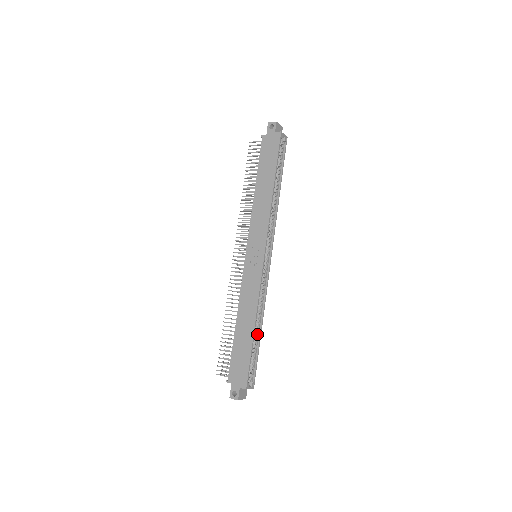
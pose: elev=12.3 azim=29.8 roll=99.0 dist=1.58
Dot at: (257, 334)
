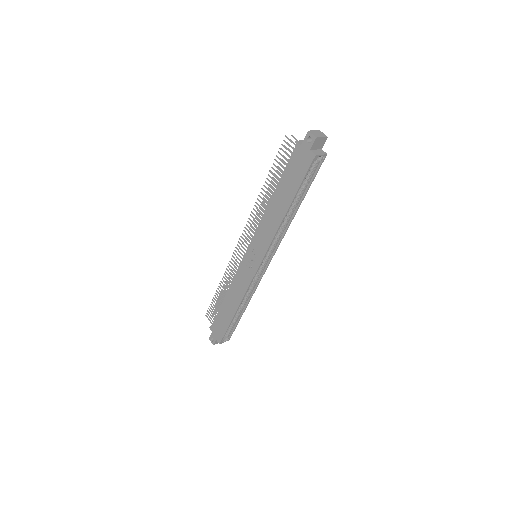
Dot at: (240, 311)
